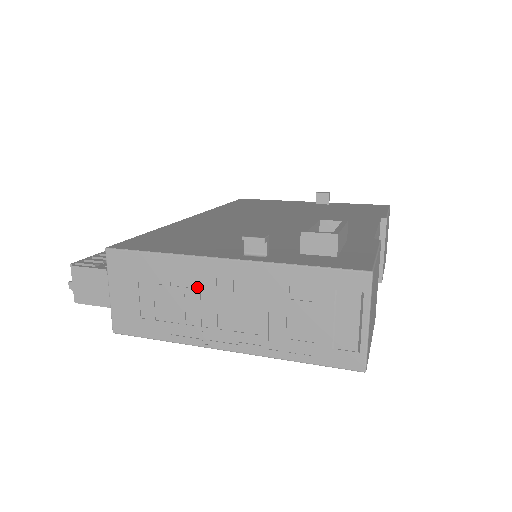
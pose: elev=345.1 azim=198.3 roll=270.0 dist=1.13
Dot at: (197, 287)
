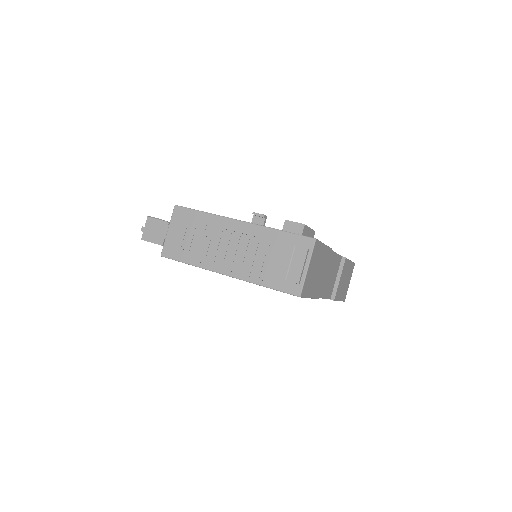
Dot at: (220, 234)
